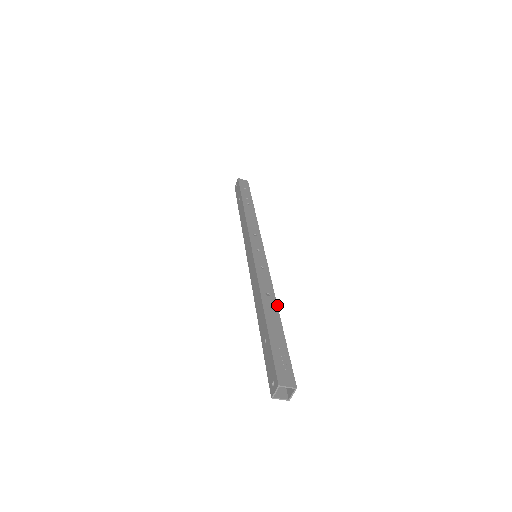
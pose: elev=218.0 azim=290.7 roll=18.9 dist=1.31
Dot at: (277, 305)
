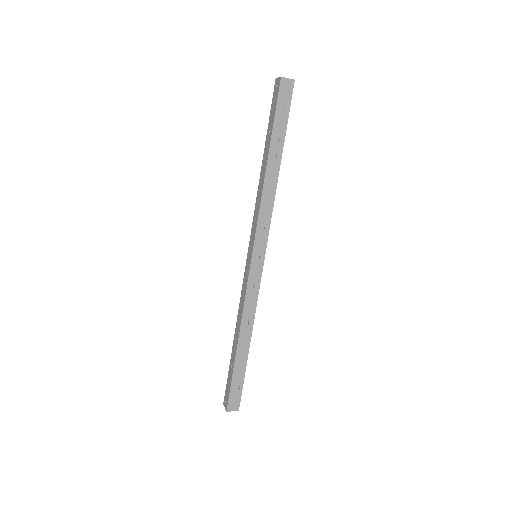
Dot at: (251, 335)
